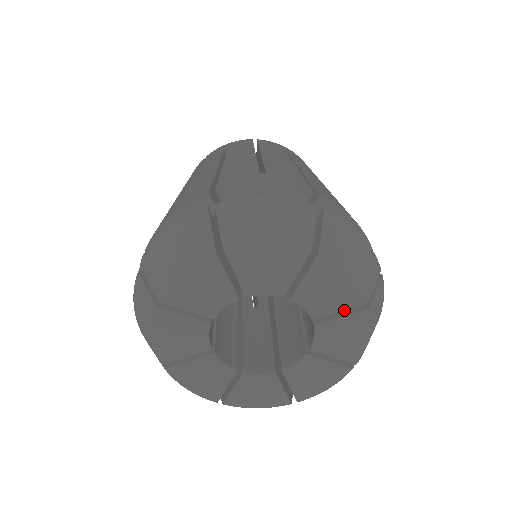
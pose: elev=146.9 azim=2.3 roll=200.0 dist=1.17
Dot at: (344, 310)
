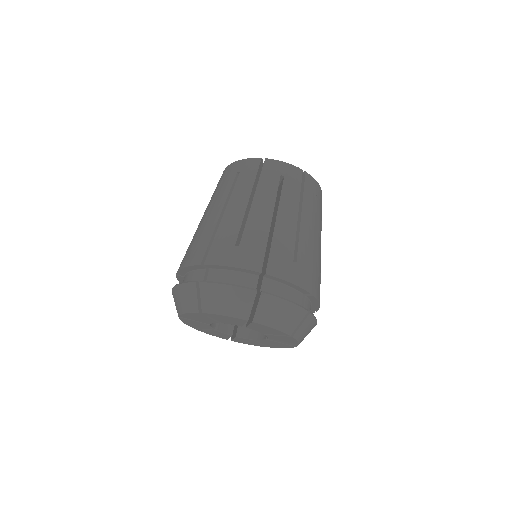
Dot at: occluded
